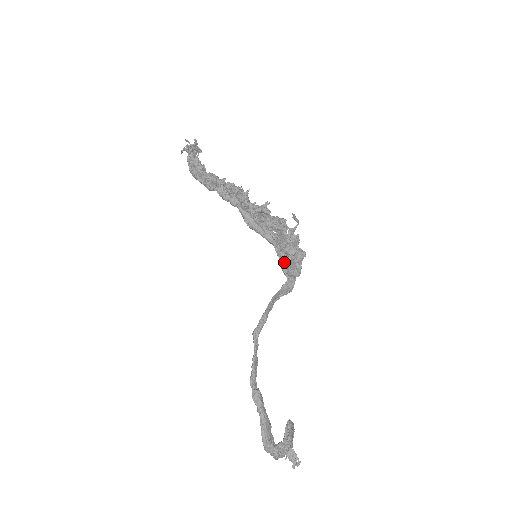
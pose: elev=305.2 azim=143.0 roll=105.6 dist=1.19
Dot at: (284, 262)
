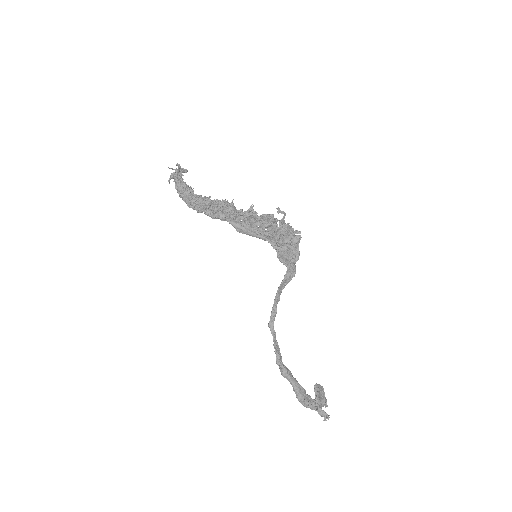
Dot at: (281, 254)
